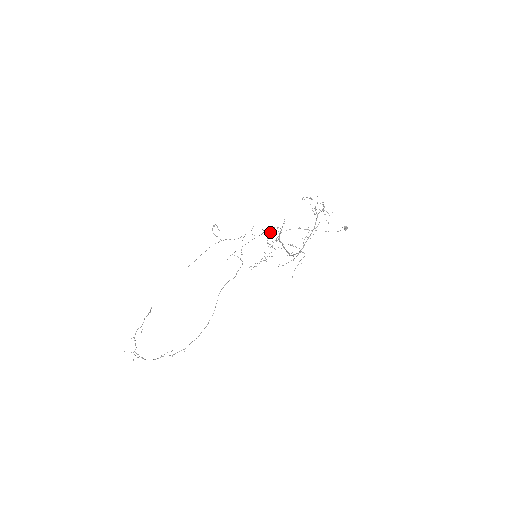
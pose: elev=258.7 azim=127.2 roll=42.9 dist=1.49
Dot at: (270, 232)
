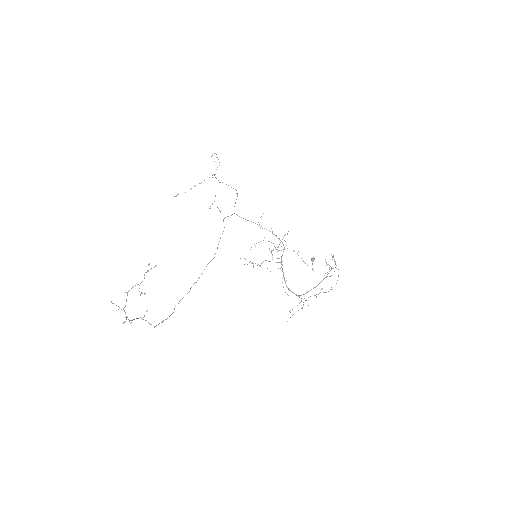
Dot at: (281, 246)
